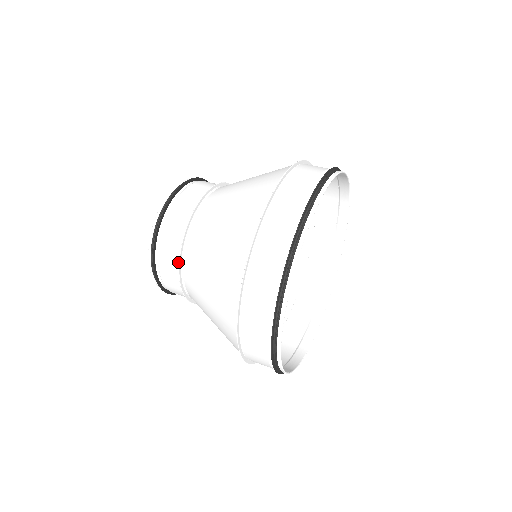
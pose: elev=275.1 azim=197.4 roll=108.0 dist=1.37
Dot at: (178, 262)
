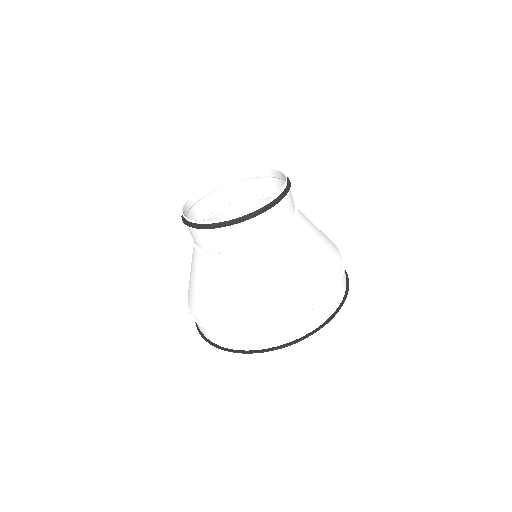
Dot at: (220, 249)
